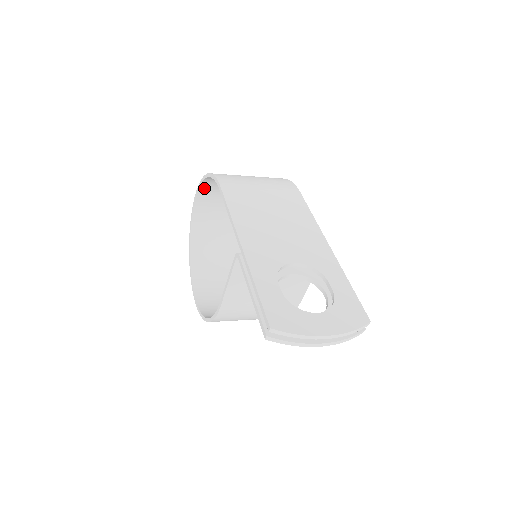
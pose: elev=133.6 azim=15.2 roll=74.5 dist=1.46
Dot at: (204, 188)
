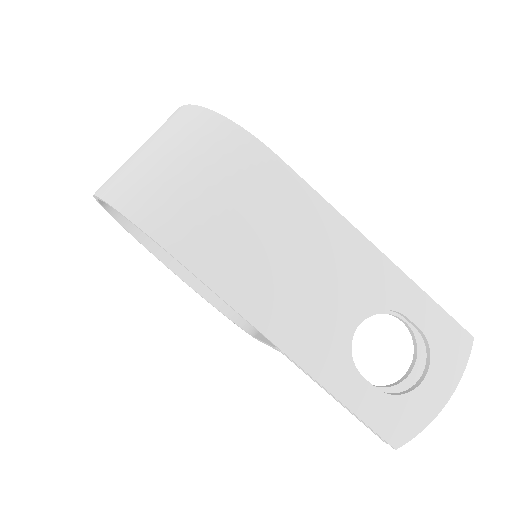
Dot at: occluded
